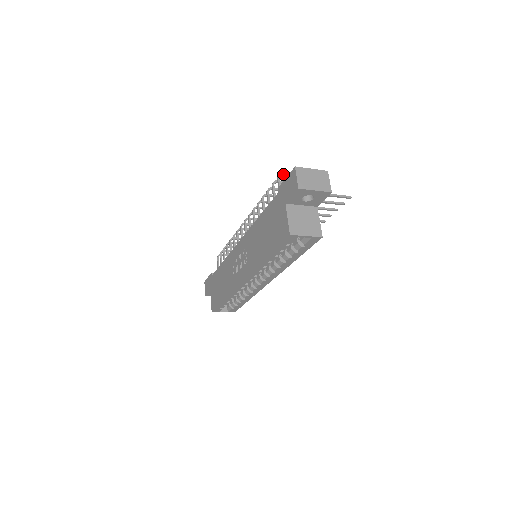
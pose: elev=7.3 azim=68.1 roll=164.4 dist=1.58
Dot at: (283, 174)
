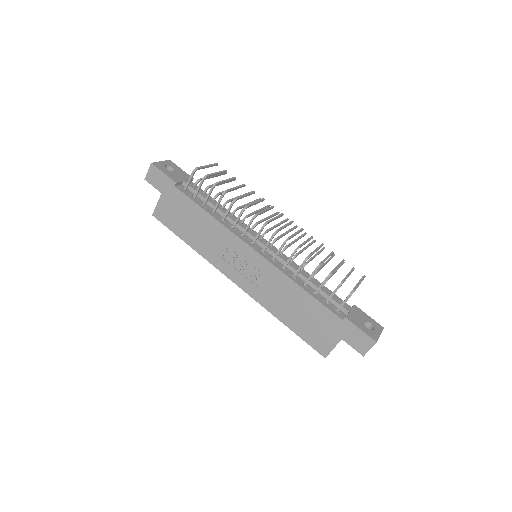
Dot at: occluded
